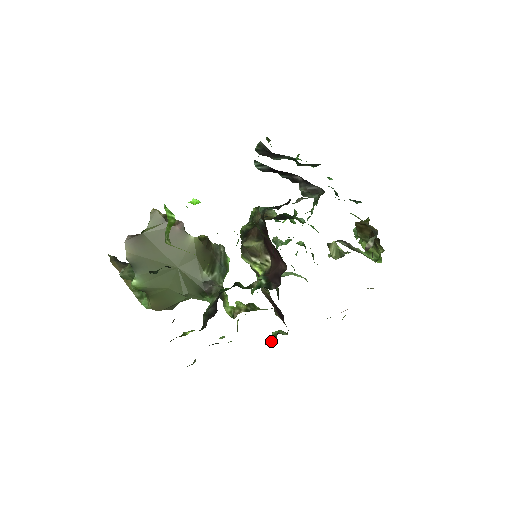
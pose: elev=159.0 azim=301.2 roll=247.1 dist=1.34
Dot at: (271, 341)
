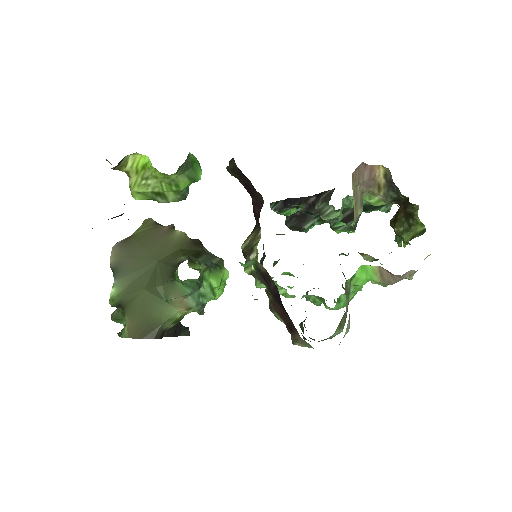
Dot at: occluded
